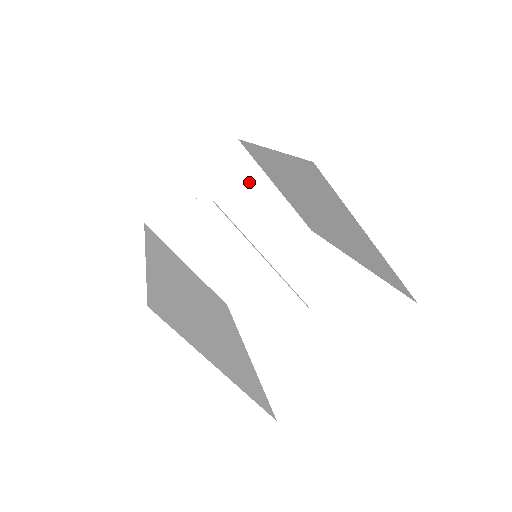
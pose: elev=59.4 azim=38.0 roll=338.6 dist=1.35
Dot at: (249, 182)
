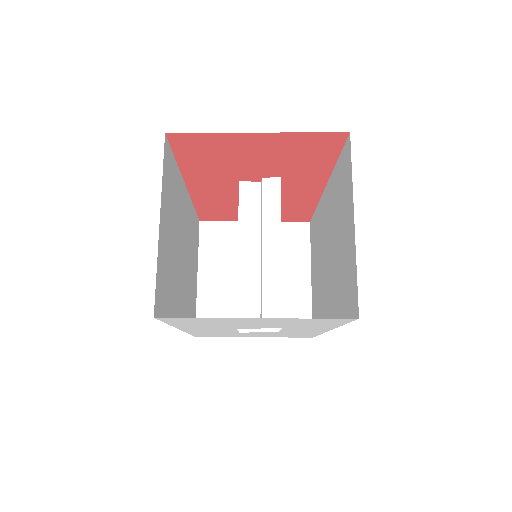
Dot at: (294, 256)
